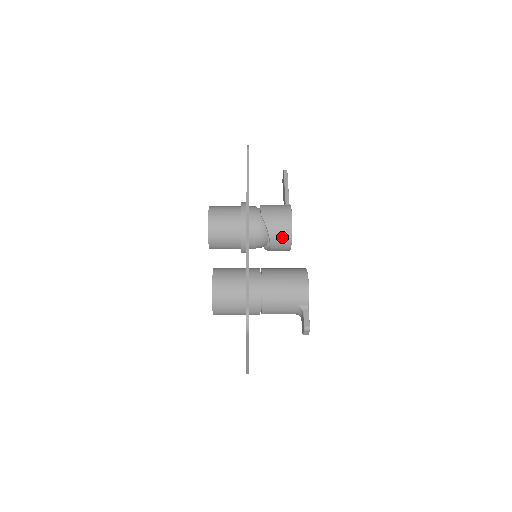
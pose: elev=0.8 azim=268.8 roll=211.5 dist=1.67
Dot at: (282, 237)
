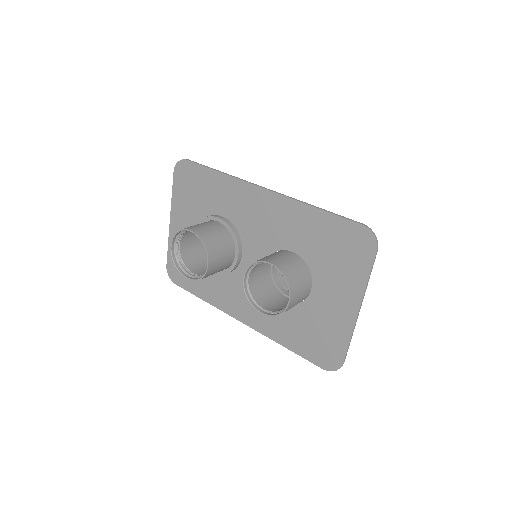
Dot at: occluded
